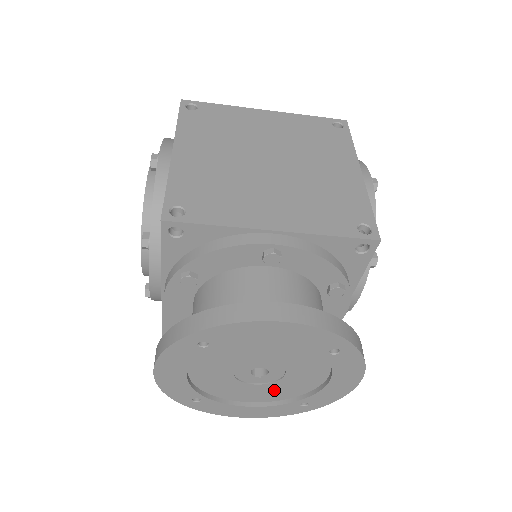
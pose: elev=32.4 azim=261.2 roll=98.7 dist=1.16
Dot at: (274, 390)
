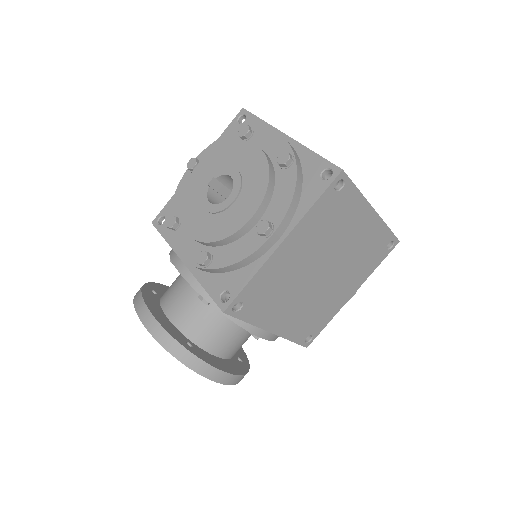
Dot at: occluded
